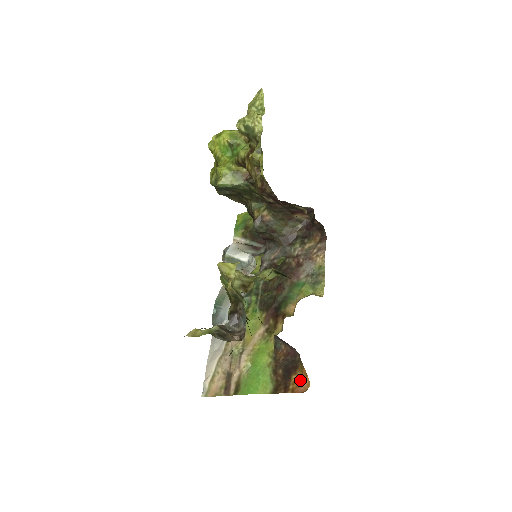
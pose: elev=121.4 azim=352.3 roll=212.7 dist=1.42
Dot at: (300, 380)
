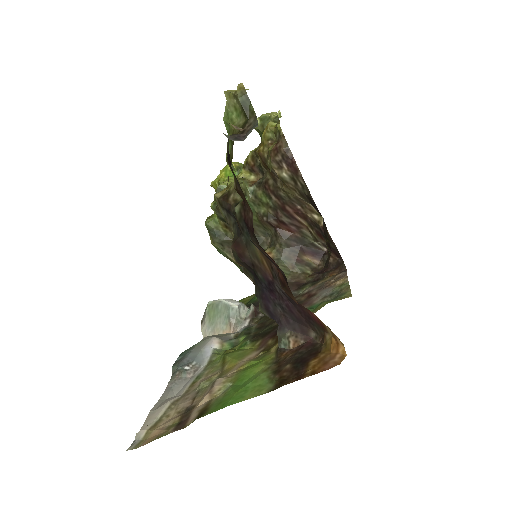
Dot at: (326, 358)
